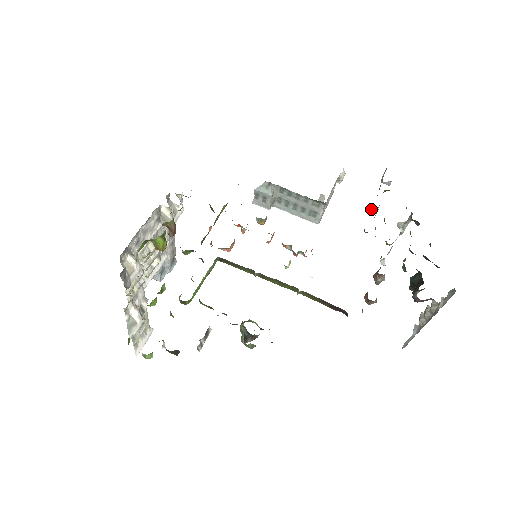
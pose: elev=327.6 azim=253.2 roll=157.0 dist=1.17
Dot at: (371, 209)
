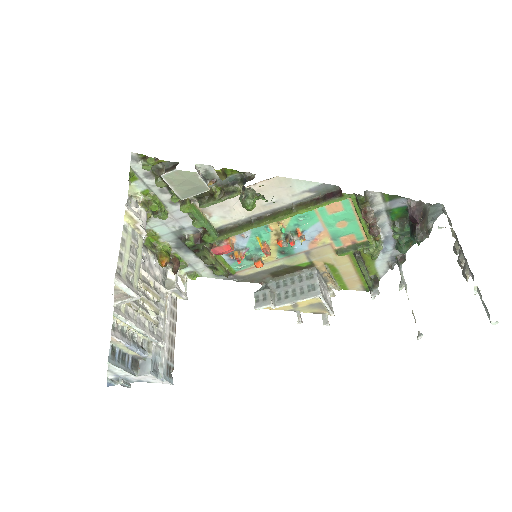
Dot at: occluded
